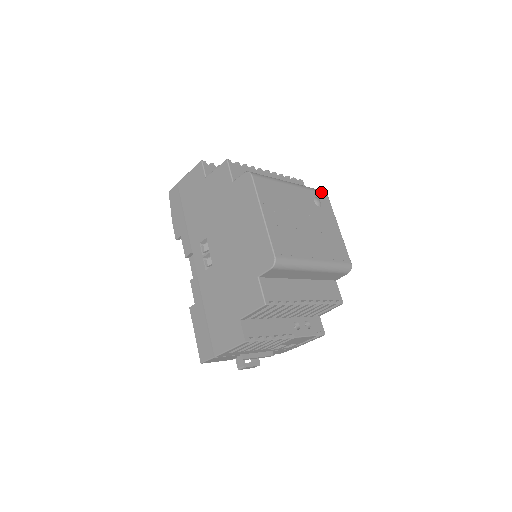
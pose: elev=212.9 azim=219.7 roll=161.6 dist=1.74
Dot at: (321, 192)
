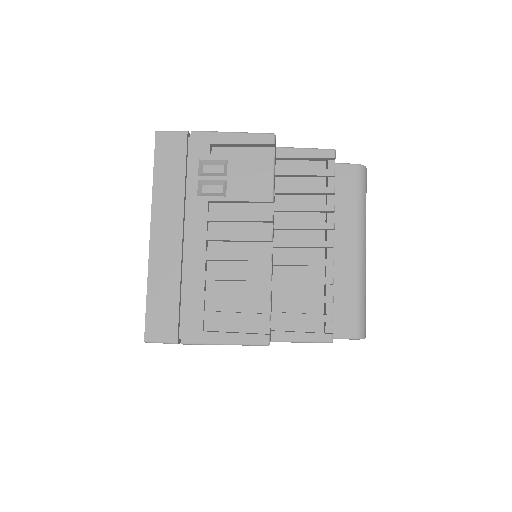
Dot at: occluded
